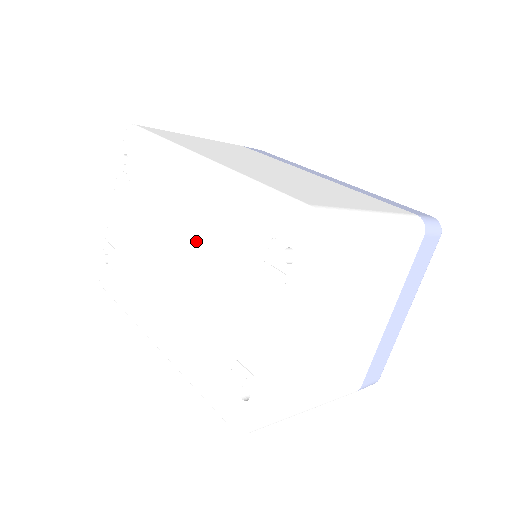
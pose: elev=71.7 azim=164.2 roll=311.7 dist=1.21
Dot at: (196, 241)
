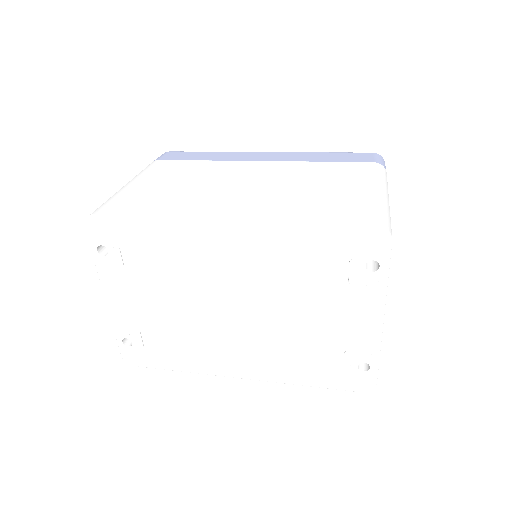
Dot at: (256, 289)
